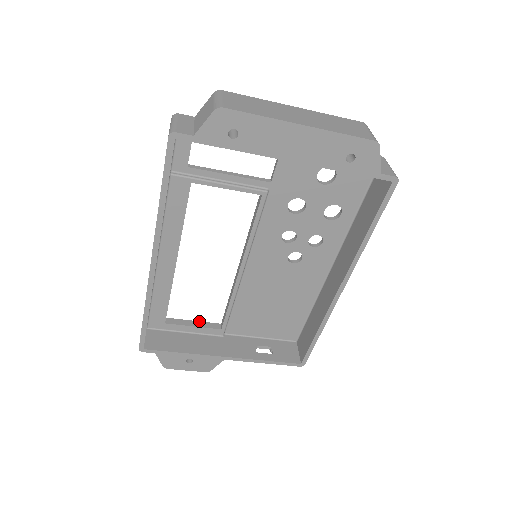
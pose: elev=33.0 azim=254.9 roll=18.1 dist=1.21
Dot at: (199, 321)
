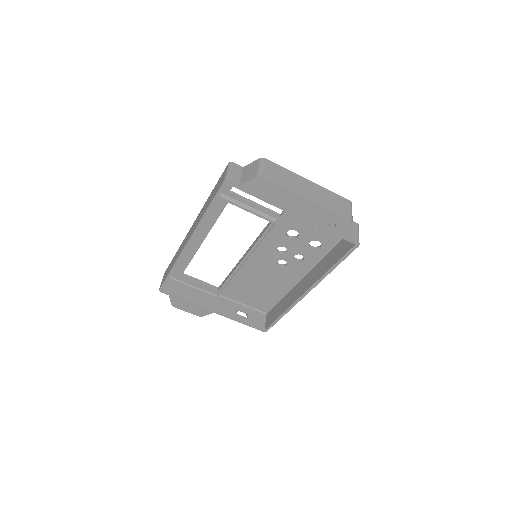
Dot at: occluded
